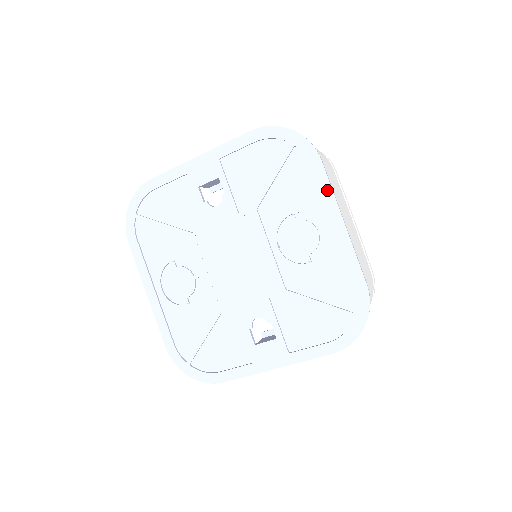
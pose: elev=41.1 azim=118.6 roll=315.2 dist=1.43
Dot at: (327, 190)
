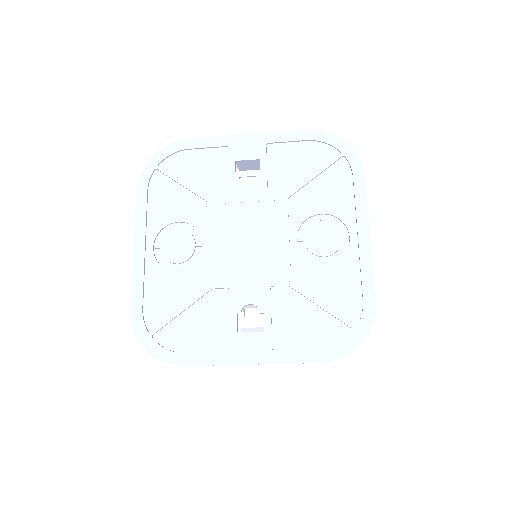
Dot at: (363, 202)
